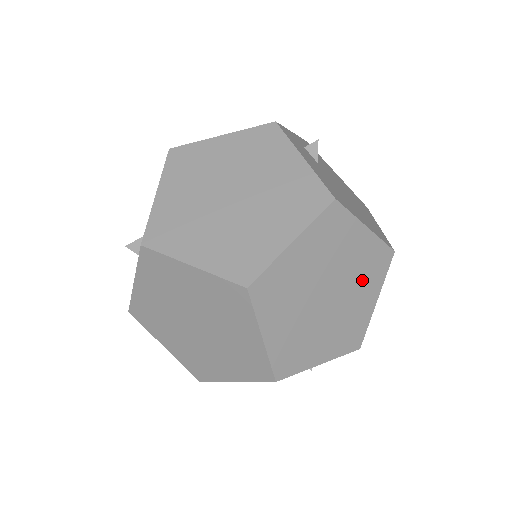
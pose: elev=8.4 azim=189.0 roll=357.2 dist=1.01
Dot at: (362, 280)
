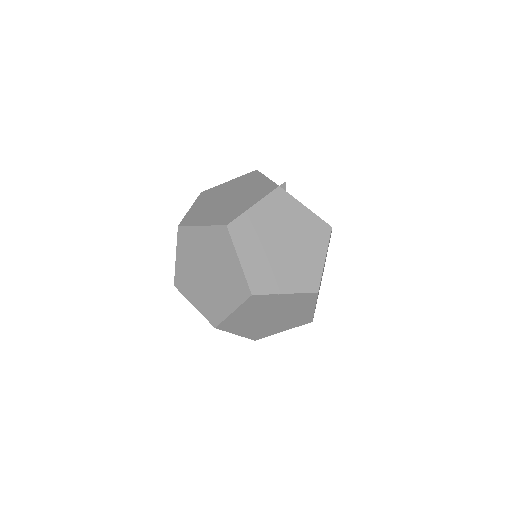
Dot at: (309, 241)
